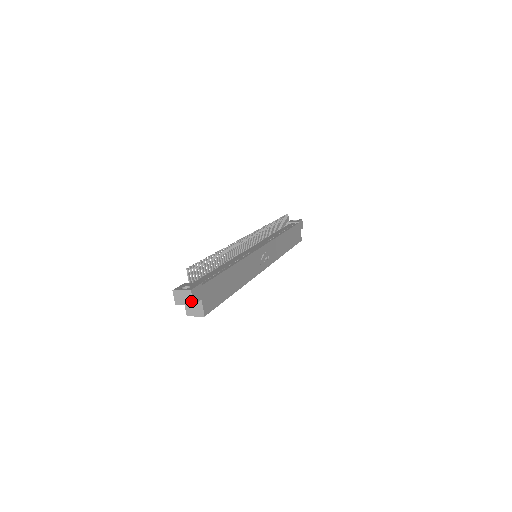
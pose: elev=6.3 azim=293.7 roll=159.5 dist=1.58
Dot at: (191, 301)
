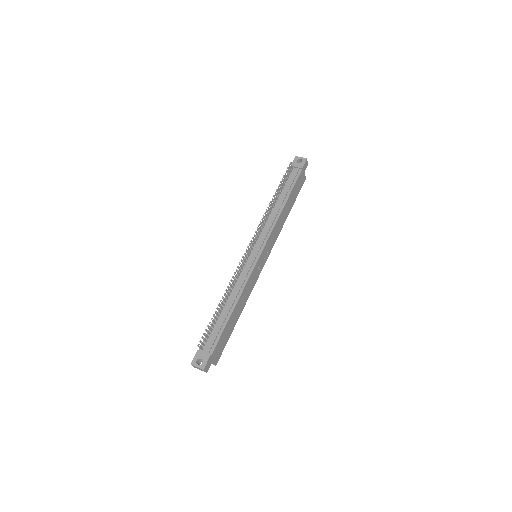
Dot at: occluded
